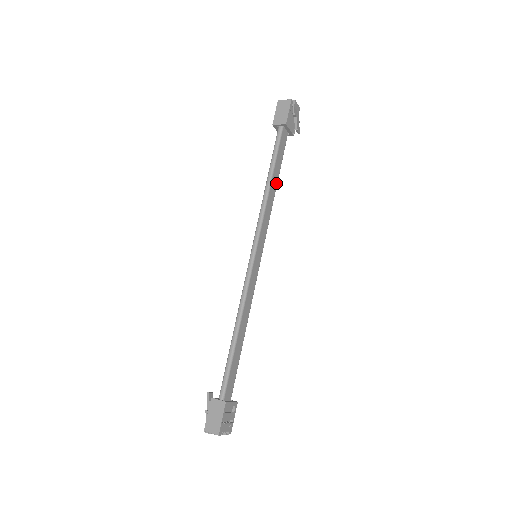
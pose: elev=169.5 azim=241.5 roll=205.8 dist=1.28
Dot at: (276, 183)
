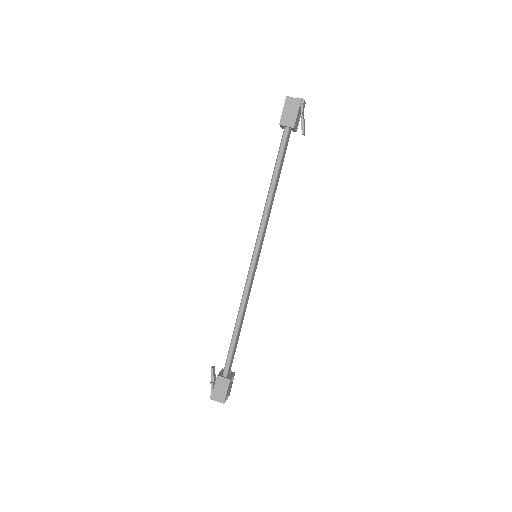
Dot at: (277, 184)
